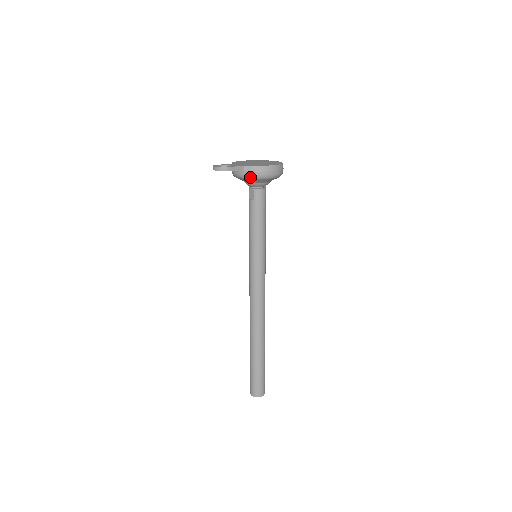
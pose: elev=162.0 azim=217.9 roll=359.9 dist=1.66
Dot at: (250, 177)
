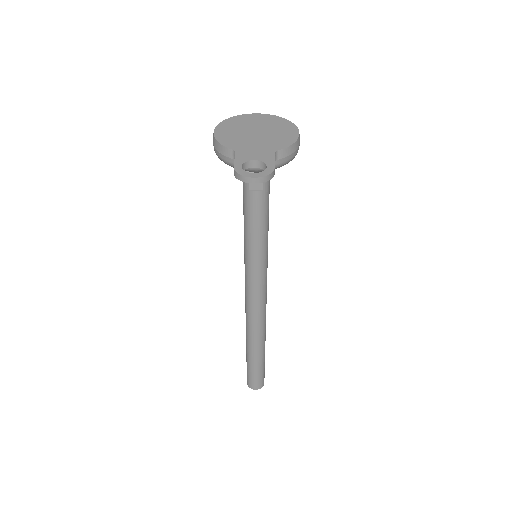
Dot at: (280, 166)
